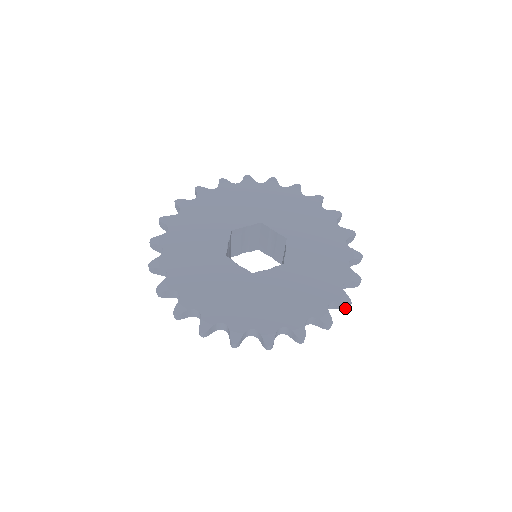
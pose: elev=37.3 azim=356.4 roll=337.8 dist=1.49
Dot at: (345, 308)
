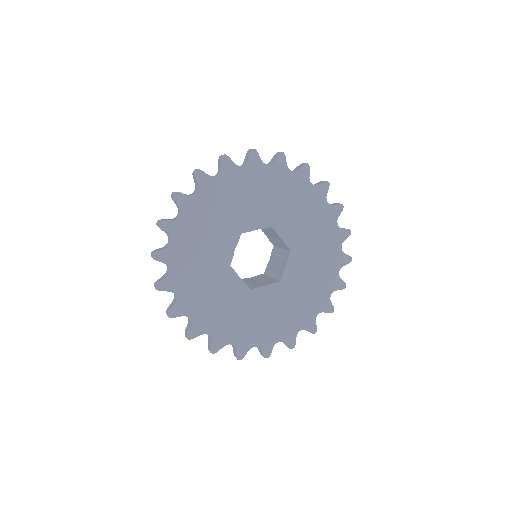
Dot at: occluded
